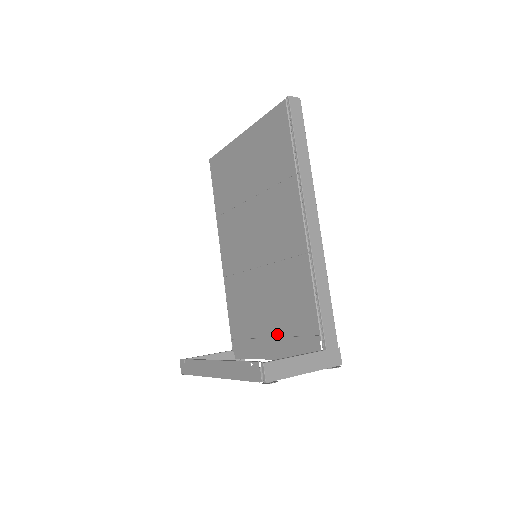
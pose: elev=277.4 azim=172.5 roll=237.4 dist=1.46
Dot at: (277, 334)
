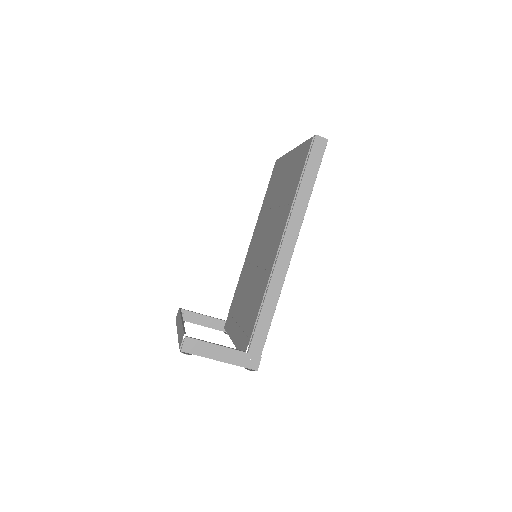
Dot at: (240, 324)
